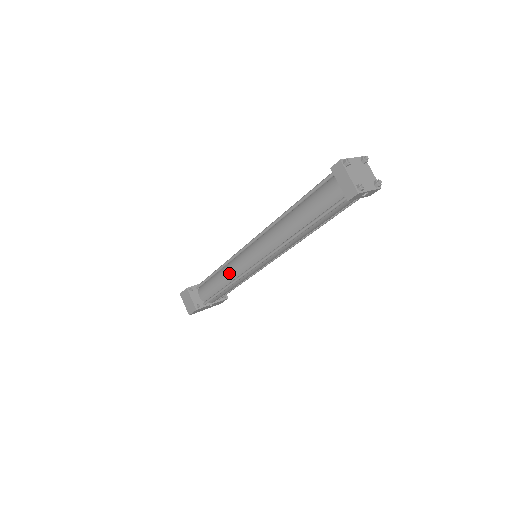
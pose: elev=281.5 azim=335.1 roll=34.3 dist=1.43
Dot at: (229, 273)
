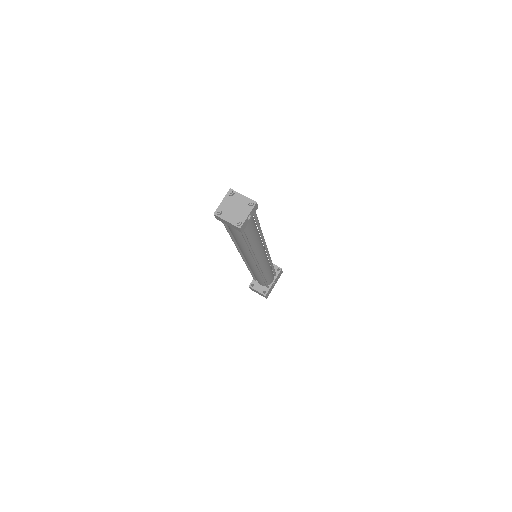
Dot at: (254, 272)
